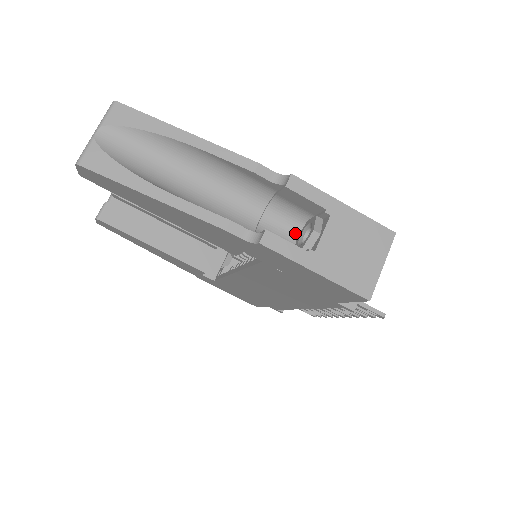
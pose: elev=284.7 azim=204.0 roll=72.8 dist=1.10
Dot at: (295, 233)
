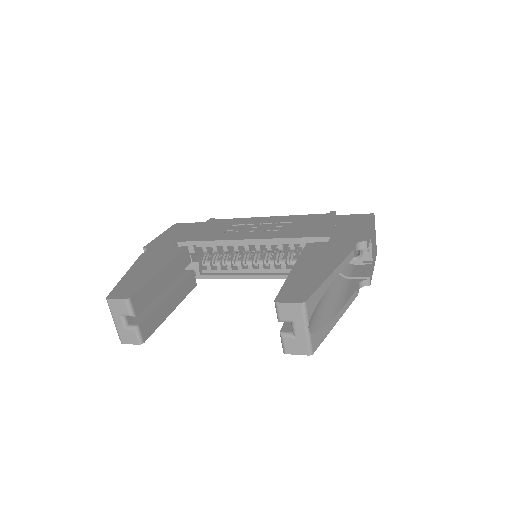
Dot at: occluded
